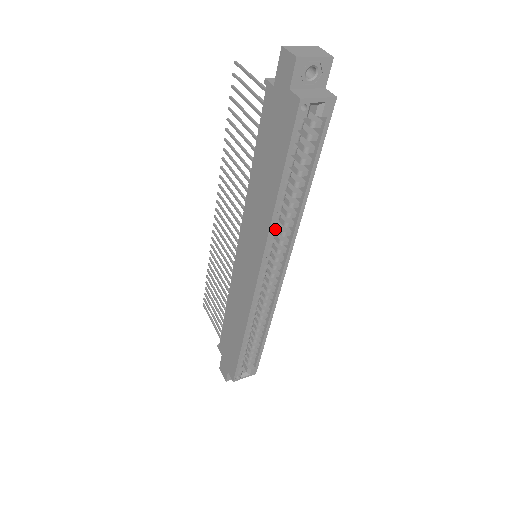
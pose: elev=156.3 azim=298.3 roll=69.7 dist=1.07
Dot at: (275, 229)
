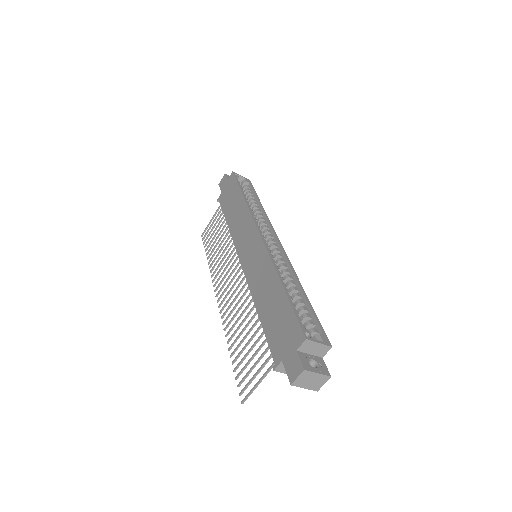
Dot at: (254, 215)
